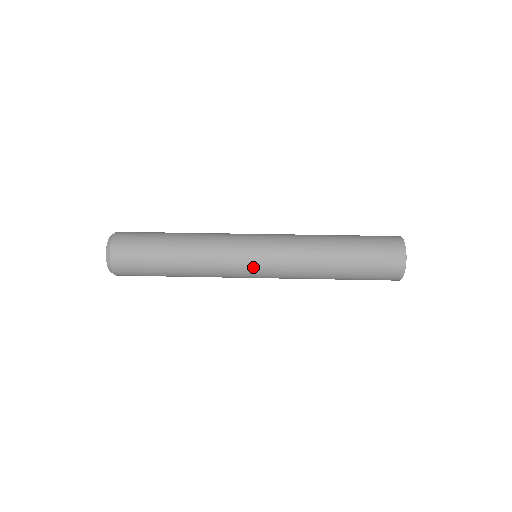
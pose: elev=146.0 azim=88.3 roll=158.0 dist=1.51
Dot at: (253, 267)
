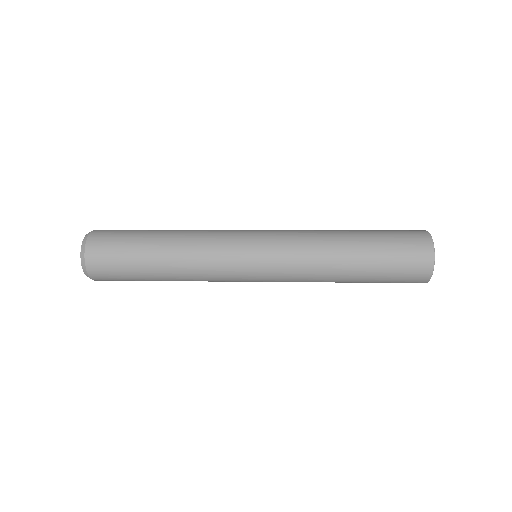
Dot at: (252, 277)
